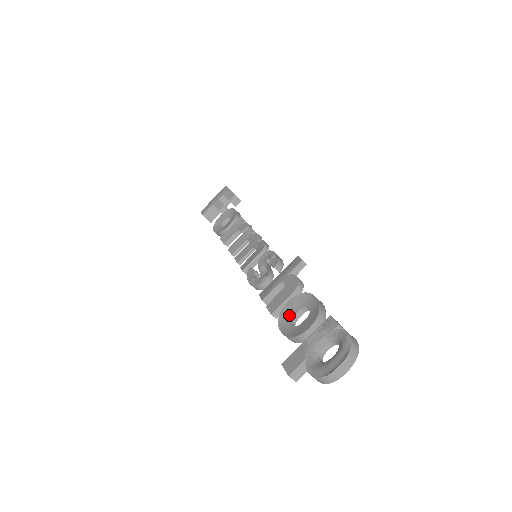
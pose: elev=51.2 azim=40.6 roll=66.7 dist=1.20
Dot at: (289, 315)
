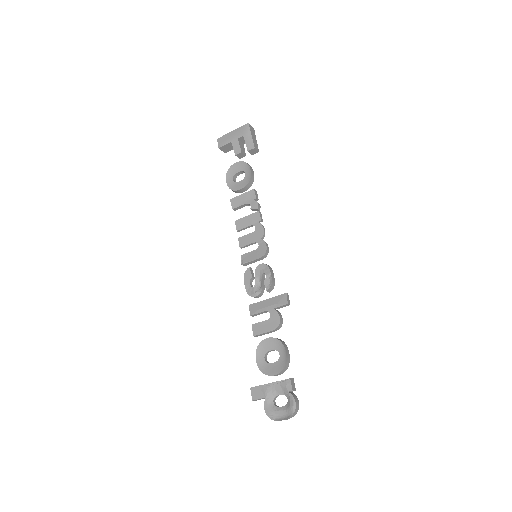
Dot at: (265, 349)
